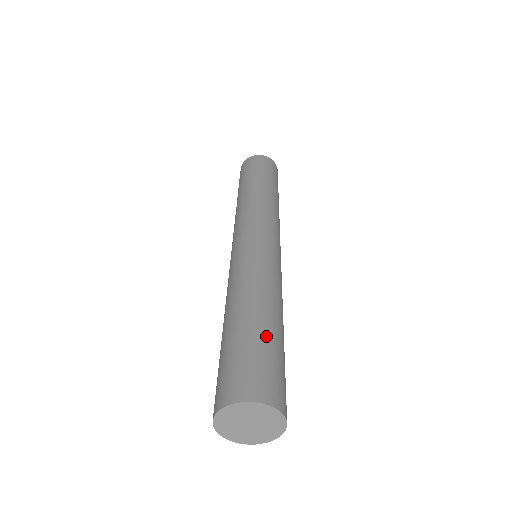
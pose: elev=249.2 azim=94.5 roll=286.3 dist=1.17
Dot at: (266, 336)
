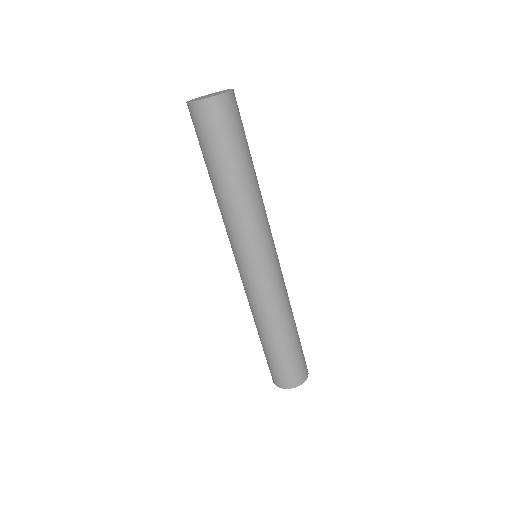
Dot at: occluded
